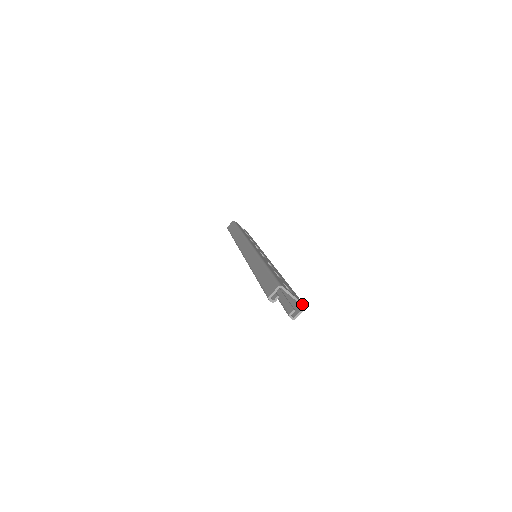
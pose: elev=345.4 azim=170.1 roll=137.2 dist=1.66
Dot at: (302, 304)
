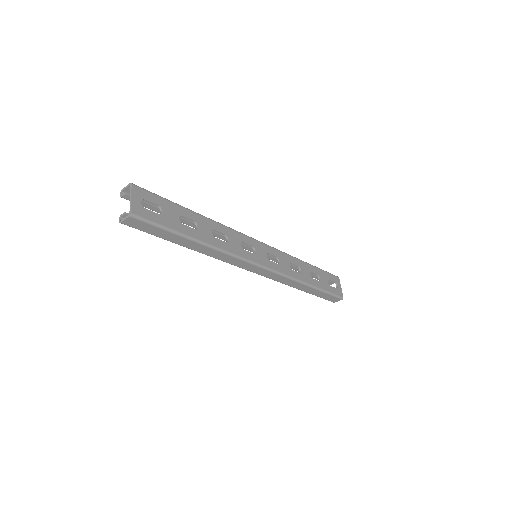
Dot at: (131, 210)
